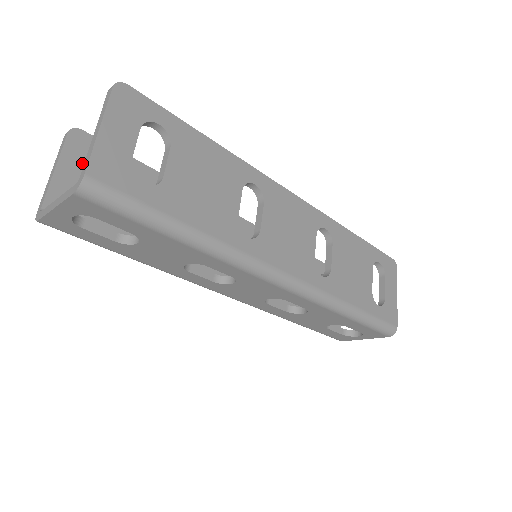
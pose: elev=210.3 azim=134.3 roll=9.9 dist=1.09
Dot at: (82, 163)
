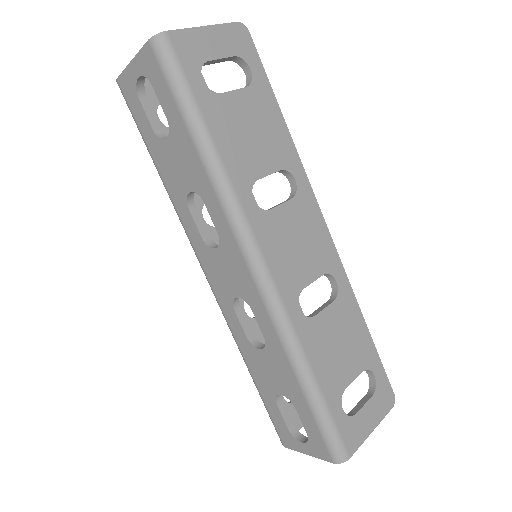
Dot at: occluded
